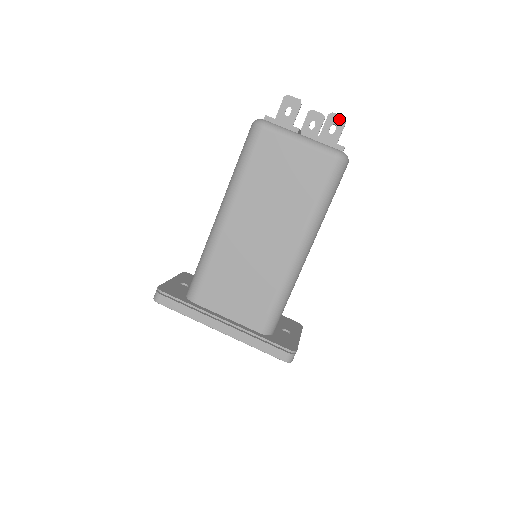
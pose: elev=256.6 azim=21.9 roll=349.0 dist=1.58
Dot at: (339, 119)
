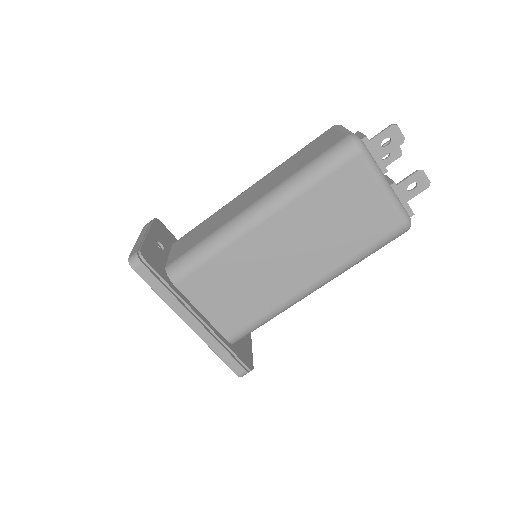
Dot at: (425, 181)
